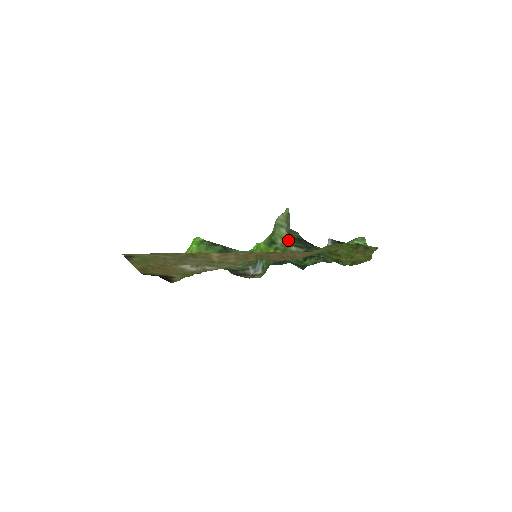
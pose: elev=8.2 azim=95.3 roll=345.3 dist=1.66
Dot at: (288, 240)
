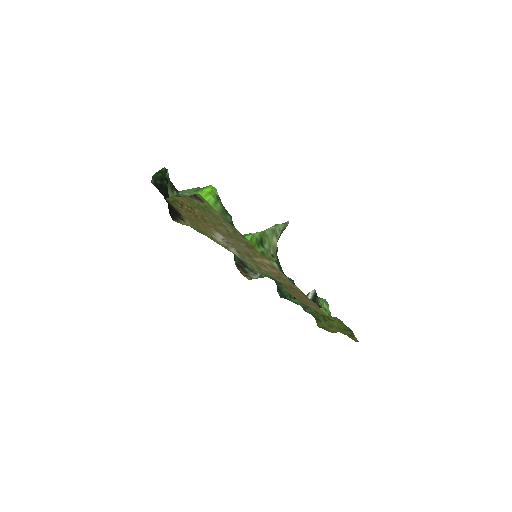
Dot at: (273, 251)
